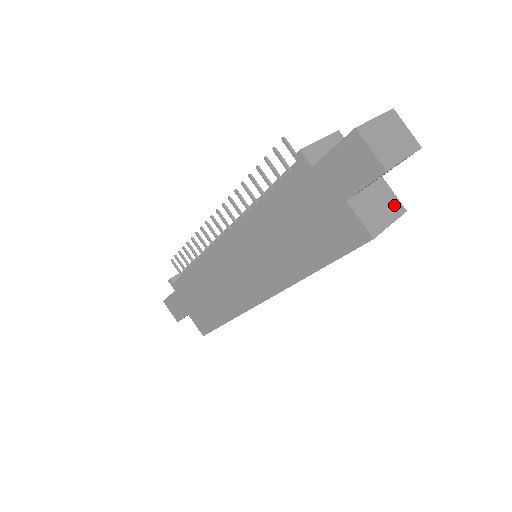
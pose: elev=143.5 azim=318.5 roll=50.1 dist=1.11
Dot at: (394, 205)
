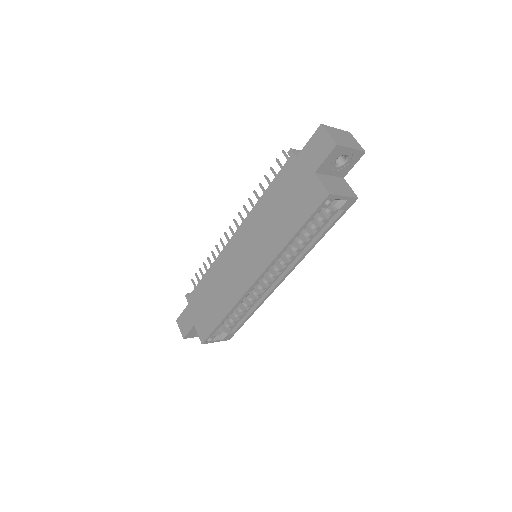
Dot at: (349, 191)
